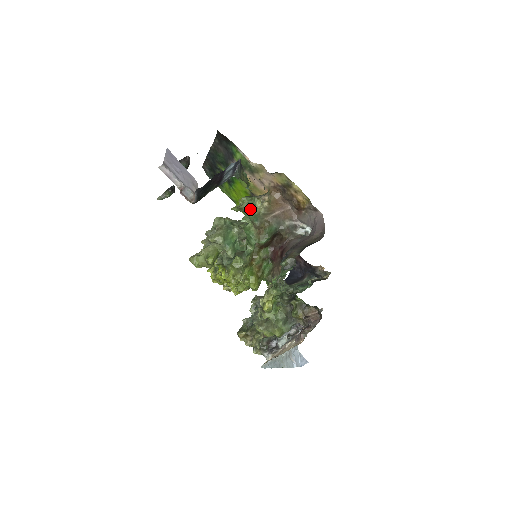
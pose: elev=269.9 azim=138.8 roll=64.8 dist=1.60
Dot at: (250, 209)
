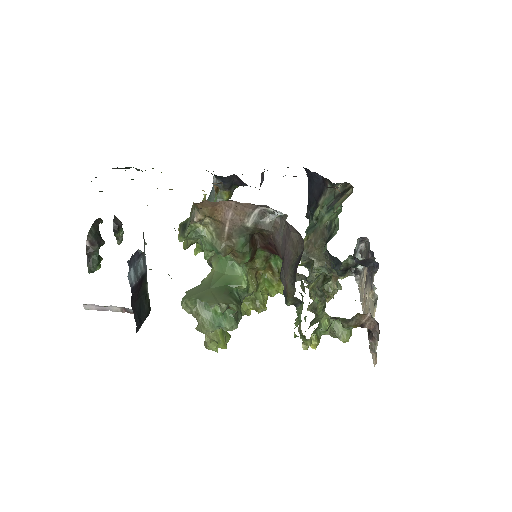
Dot at: (199, 238)
